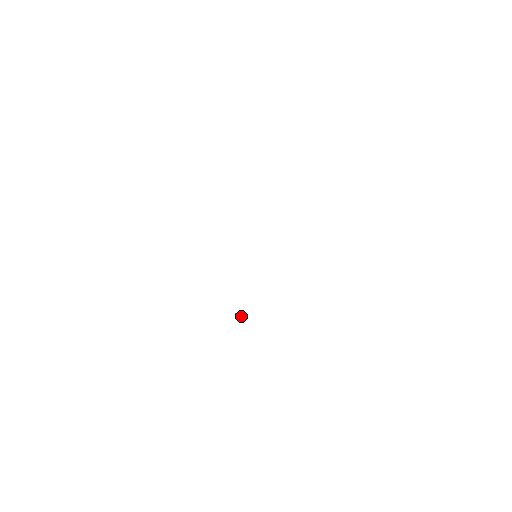
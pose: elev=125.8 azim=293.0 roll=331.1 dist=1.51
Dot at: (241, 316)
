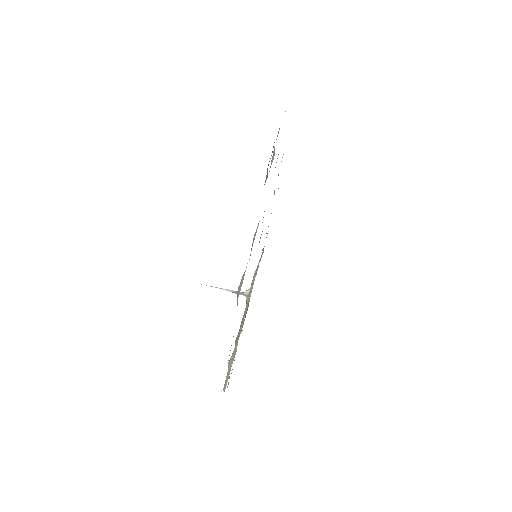
Dot at: occluded
